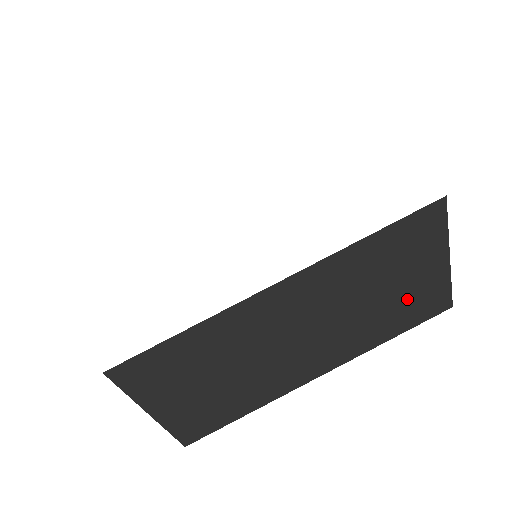
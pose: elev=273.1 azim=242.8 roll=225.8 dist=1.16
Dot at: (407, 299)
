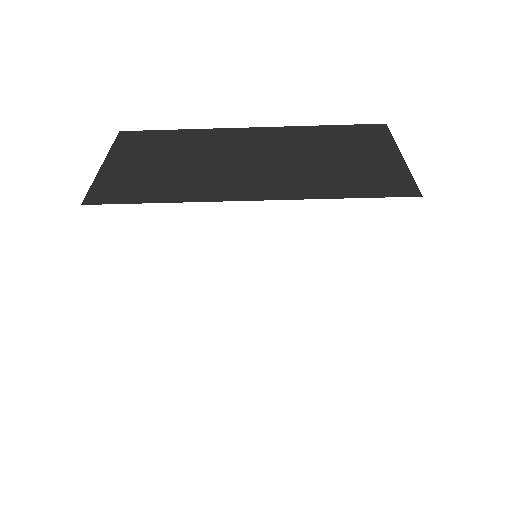
Dot at: occluded
